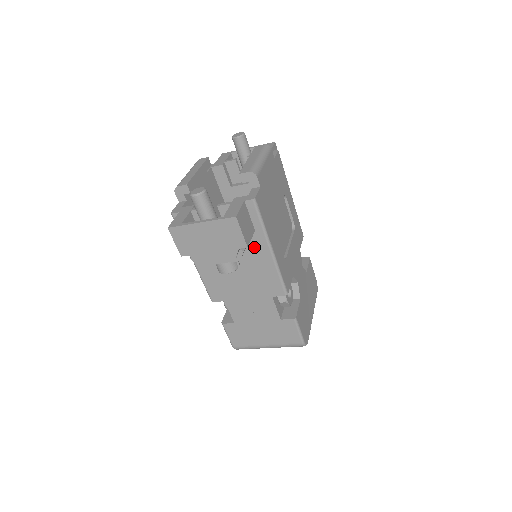
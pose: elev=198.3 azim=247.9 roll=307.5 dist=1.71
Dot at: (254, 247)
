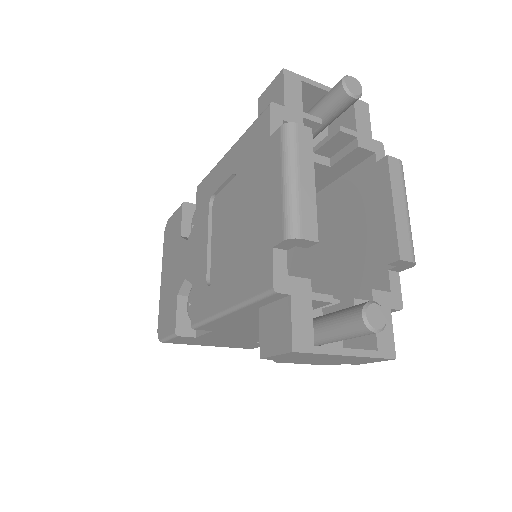
Dot at: occluded
